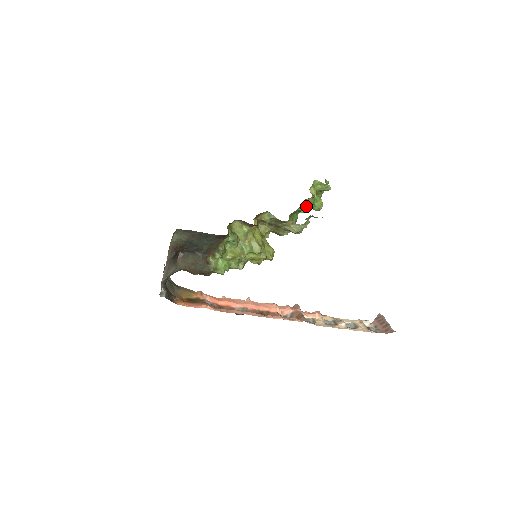
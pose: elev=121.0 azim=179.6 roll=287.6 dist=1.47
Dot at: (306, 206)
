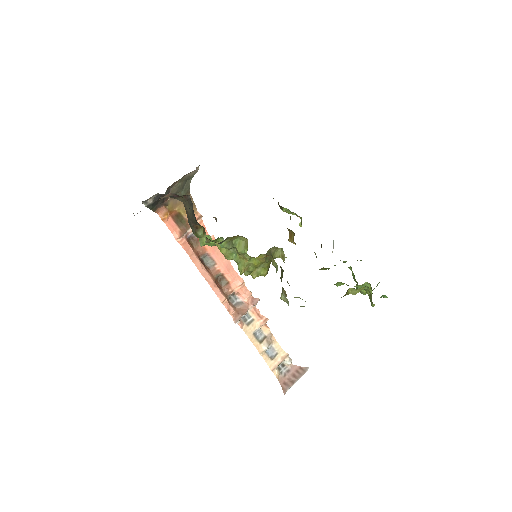
Dot at: (340, 285)
